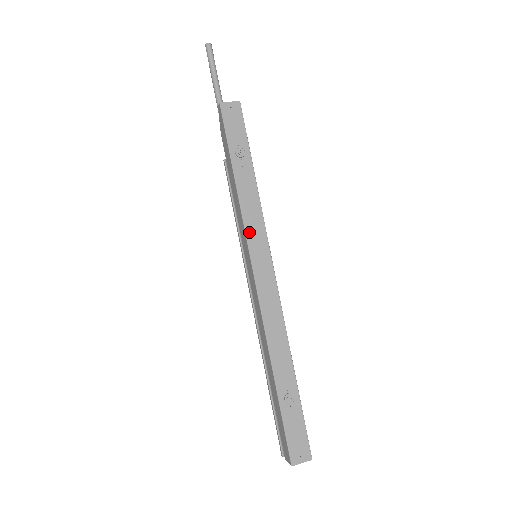
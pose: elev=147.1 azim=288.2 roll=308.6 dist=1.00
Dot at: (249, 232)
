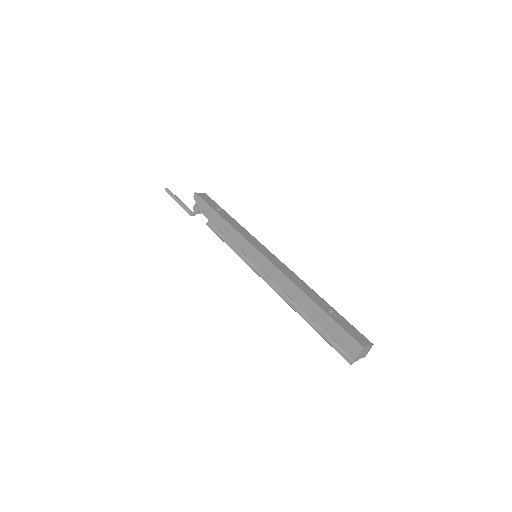
Dot at: (247, 238)
